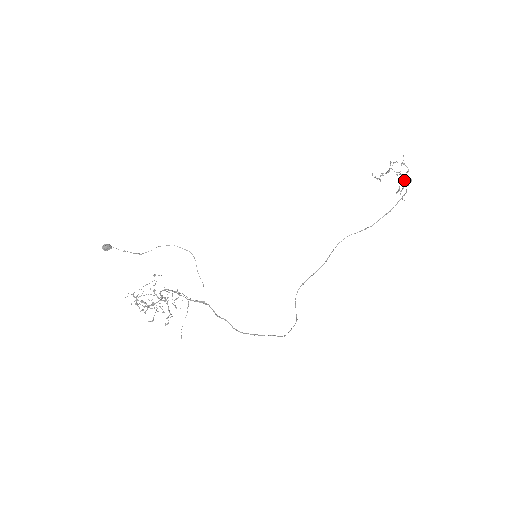
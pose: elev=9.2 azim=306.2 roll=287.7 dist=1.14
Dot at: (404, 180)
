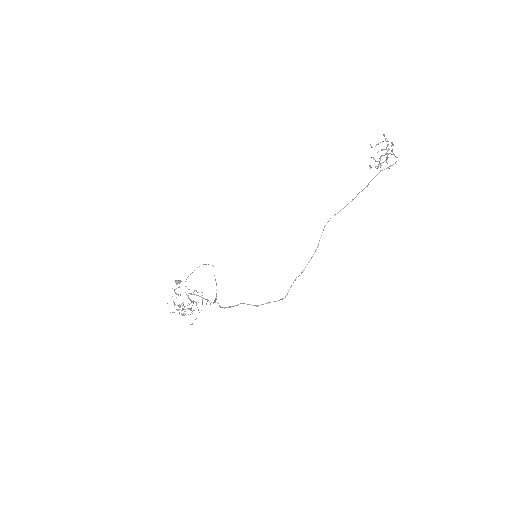
Dot at: occluded
